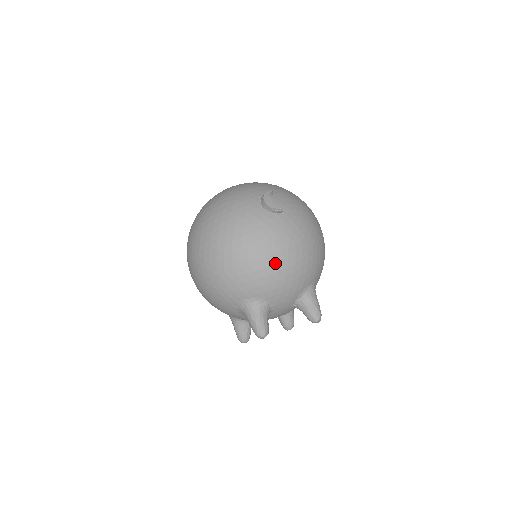
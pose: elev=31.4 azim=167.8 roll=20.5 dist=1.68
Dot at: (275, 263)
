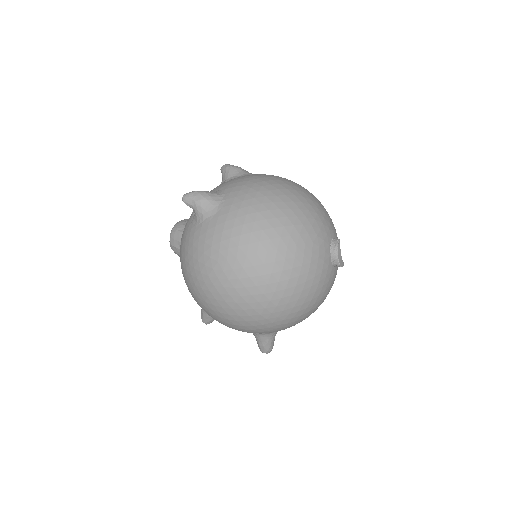
Dot at: occluded
